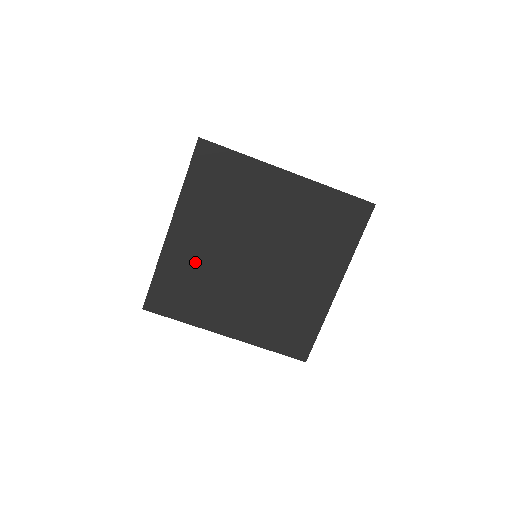
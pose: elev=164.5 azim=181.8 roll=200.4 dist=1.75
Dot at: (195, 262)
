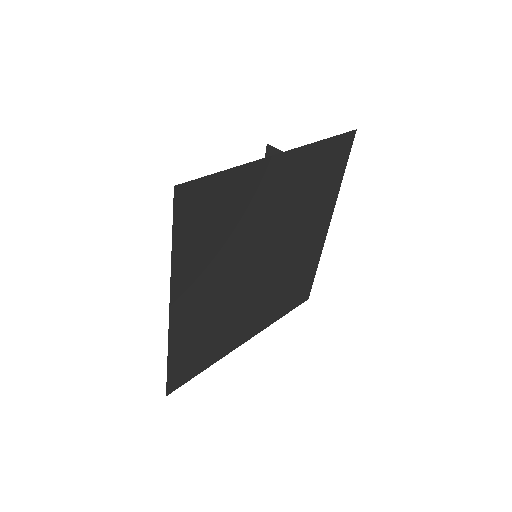
Dot at: (206, 315)
